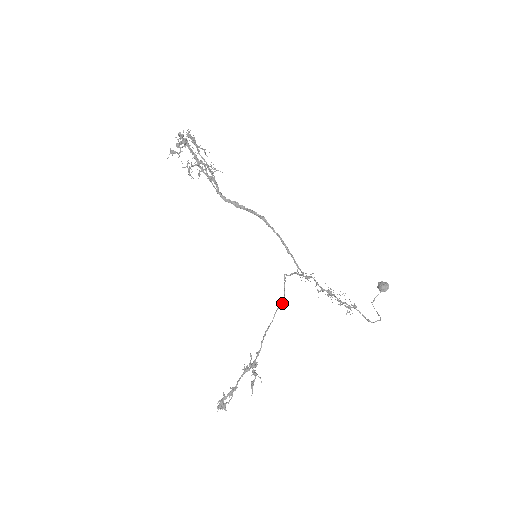
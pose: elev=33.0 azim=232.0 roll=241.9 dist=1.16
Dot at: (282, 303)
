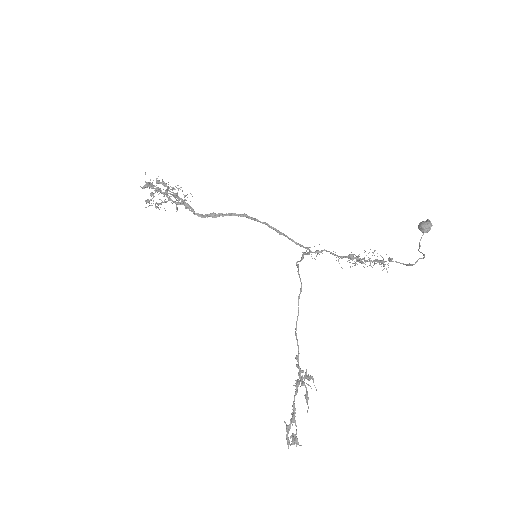
Dot at: (300, 291)
